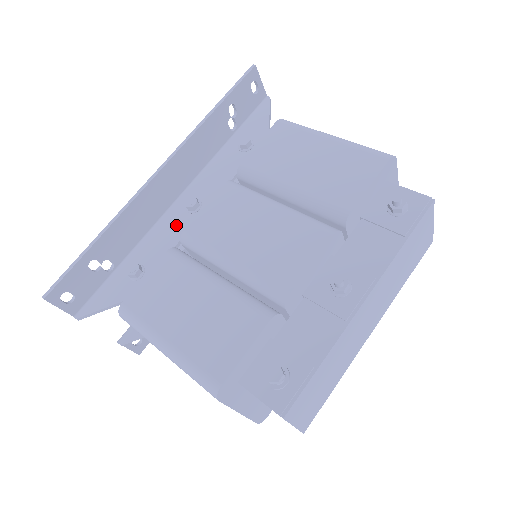
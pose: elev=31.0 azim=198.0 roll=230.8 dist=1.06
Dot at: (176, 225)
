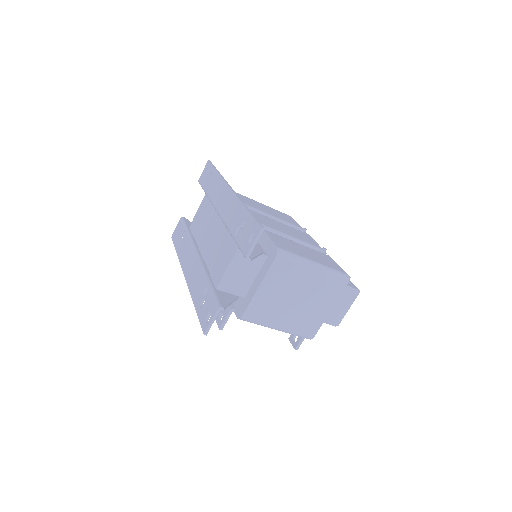
Dot at: occluded
